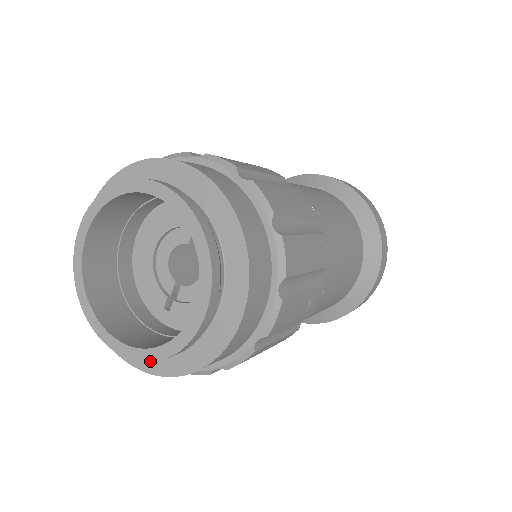
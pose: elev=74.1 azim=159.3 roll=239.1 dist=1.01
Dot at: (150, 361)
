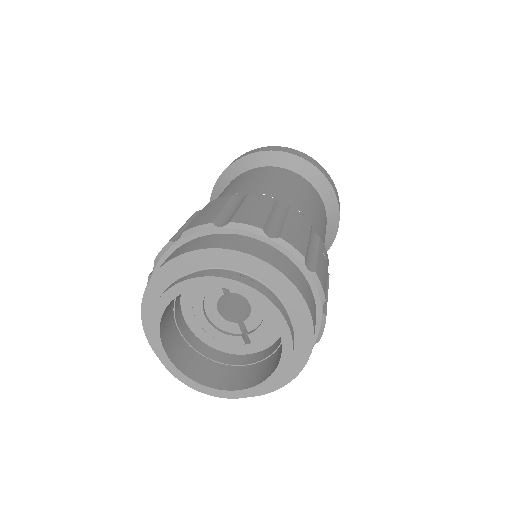
Dot at: (278, 381)
